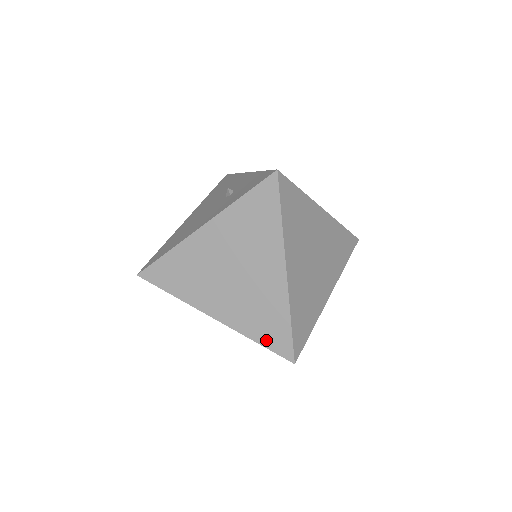
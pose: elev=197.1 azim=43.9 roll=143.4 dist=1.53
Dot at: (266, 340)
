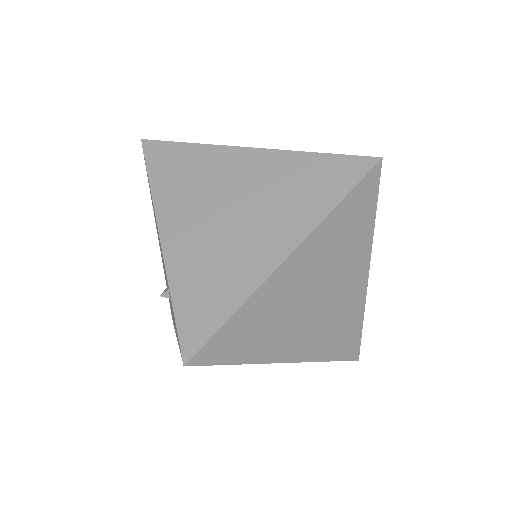
Dot at: occluded
